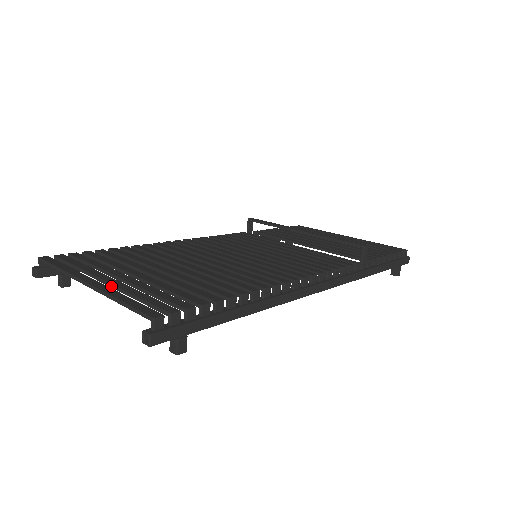
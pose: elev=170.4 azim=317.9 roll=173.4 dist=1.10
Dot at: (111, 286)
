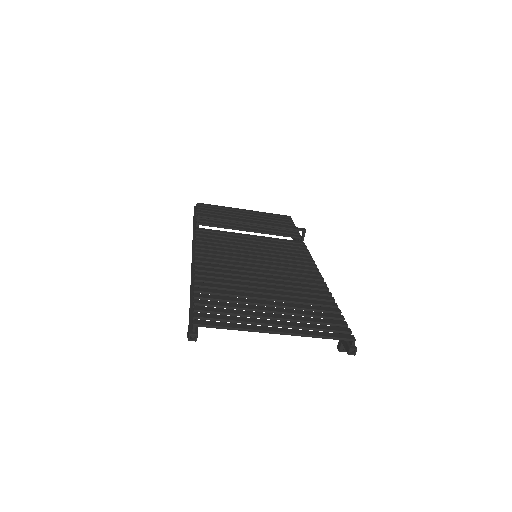
Dot at: (287, 327)
